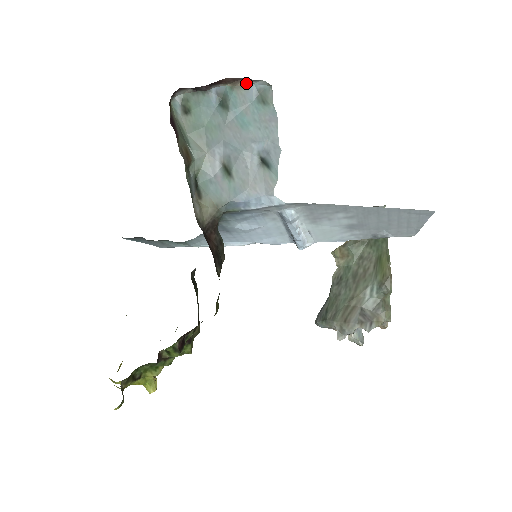
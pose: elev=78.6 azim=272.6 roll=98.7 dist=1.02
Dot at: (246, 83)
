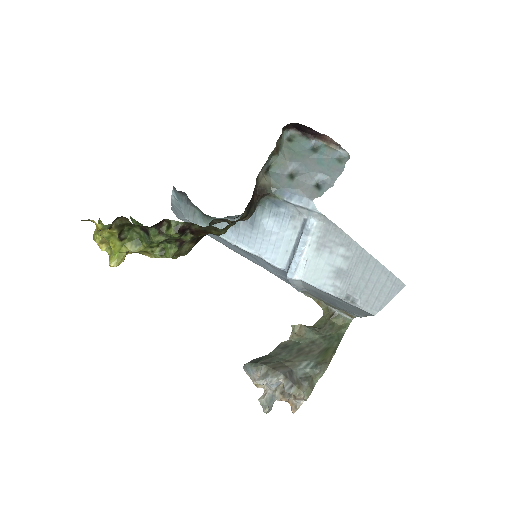
Dot at: (336, 148)
